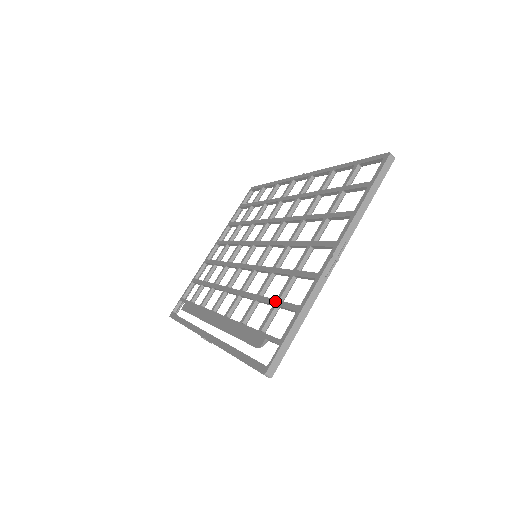
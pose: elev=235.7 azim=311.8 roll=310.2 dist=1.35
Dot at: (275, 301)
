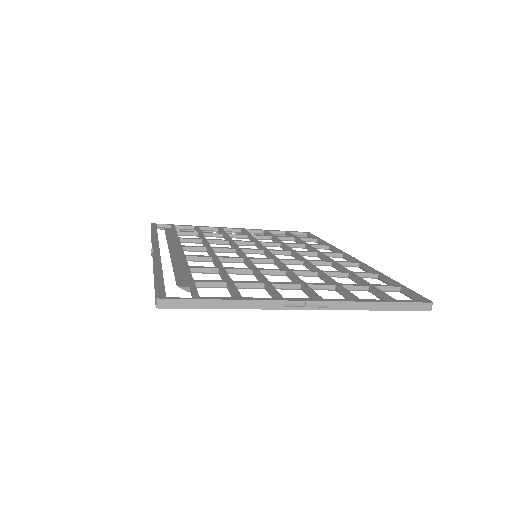
Dot at: (230, 280)
